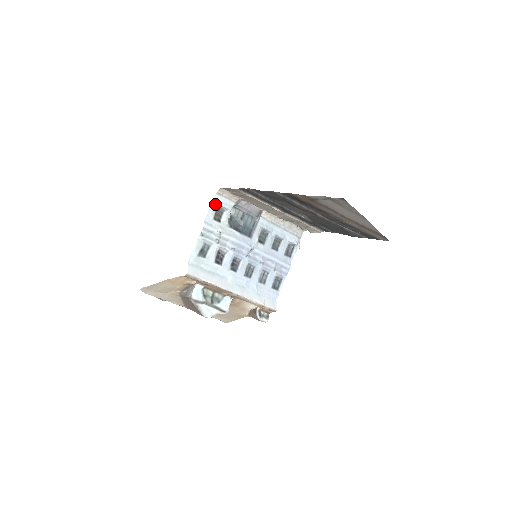
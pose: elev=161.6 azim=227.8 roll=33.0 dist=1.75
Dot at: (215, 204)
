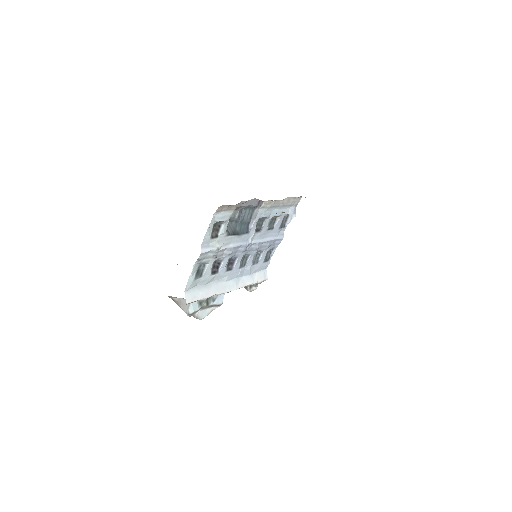
Dot at: (213, 223)
